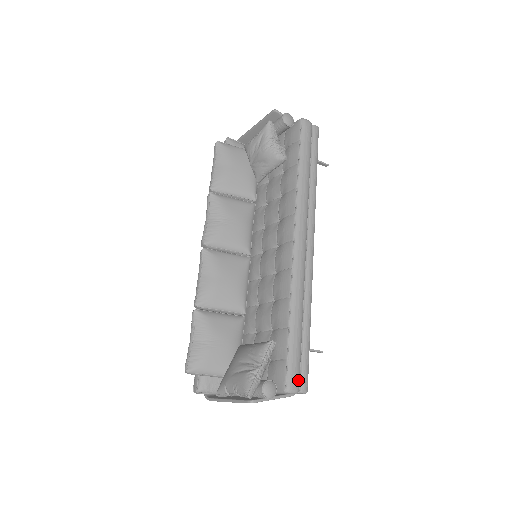
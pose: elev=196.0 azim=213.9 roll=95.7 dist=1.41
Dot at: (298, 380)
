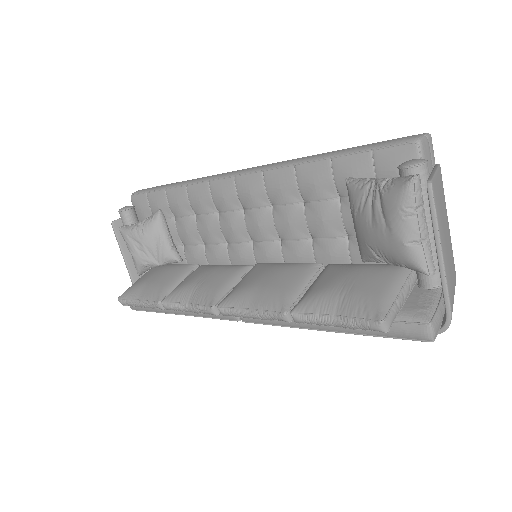
Dot at: occluded
